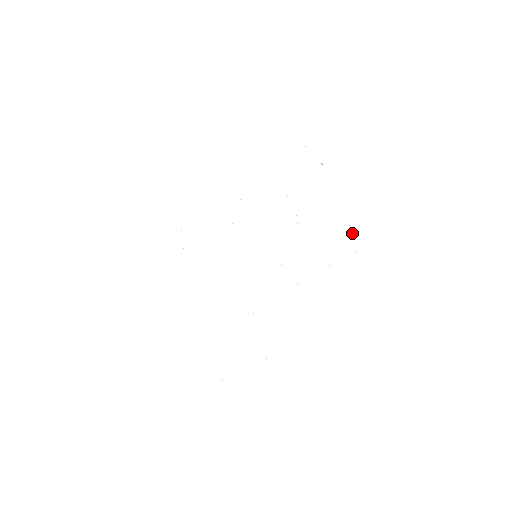
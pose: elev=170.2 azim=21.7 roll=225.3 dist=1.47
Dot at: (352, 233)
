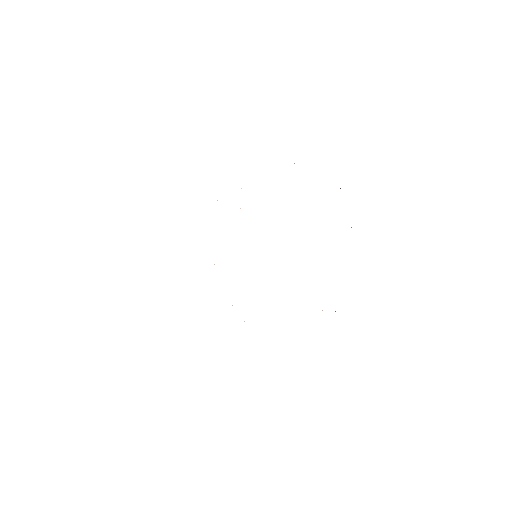
Dot at: occluded
